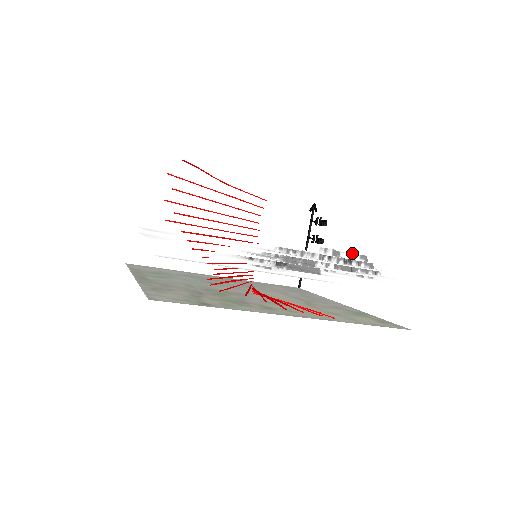
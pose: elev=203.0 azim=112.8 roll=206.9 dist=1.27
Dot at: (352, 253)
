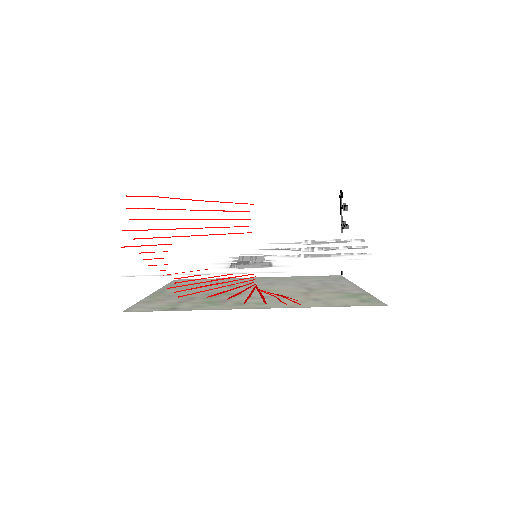
Dot at: occluded
